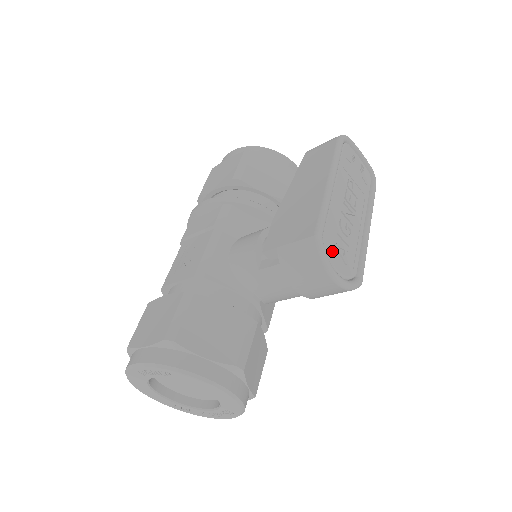
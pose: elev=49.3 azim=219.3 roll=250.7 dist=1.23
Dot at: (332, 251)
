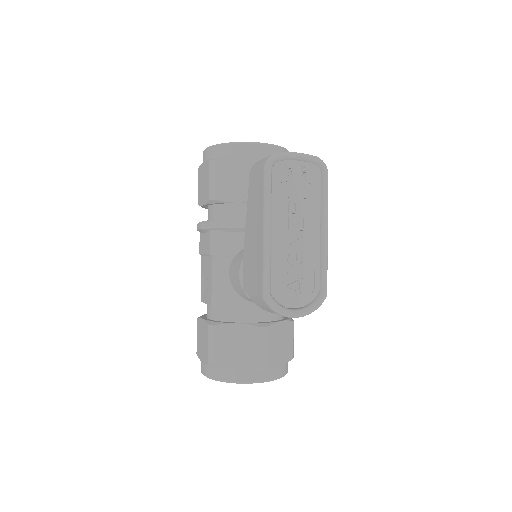
Dot at: (286, 294)
